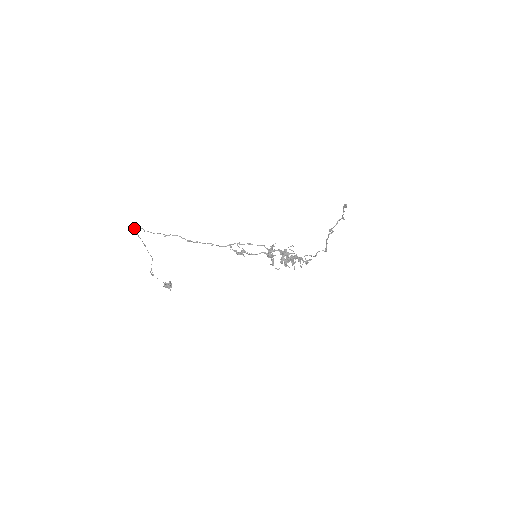
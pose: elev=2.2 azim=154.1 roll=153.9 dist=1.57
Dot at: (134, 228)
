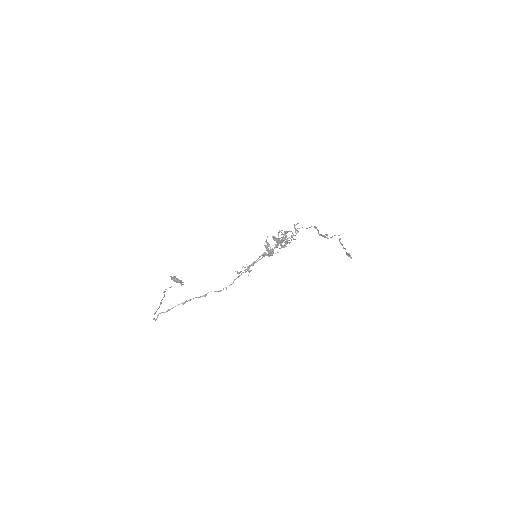
Dot at: occluded
